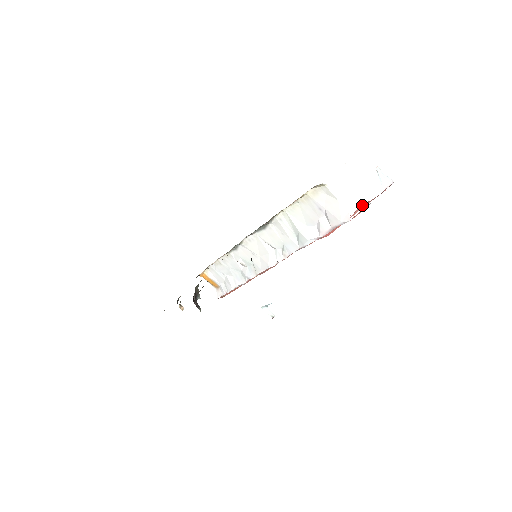
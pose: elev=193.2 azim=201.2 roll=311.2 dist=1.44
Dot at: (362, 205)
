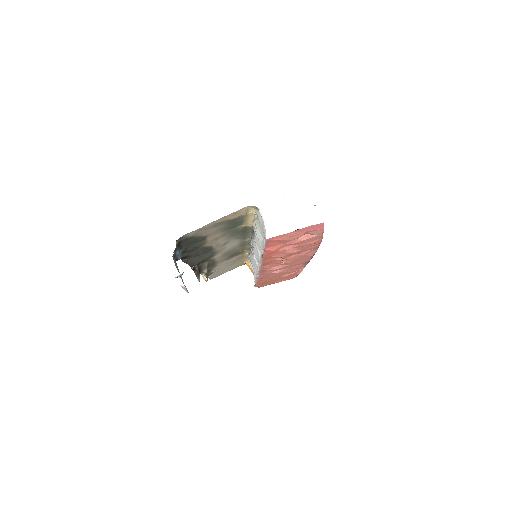
Dot at: (309, 236)
